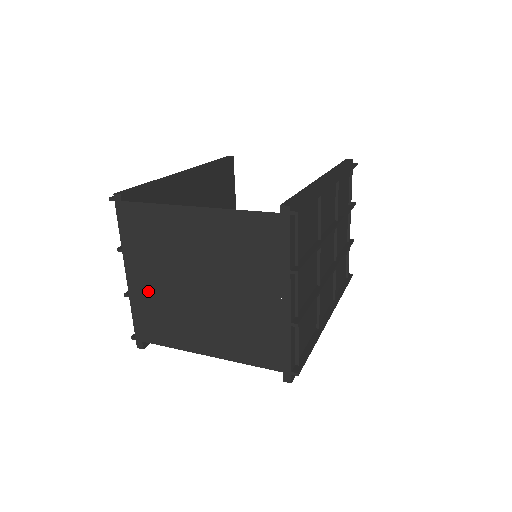
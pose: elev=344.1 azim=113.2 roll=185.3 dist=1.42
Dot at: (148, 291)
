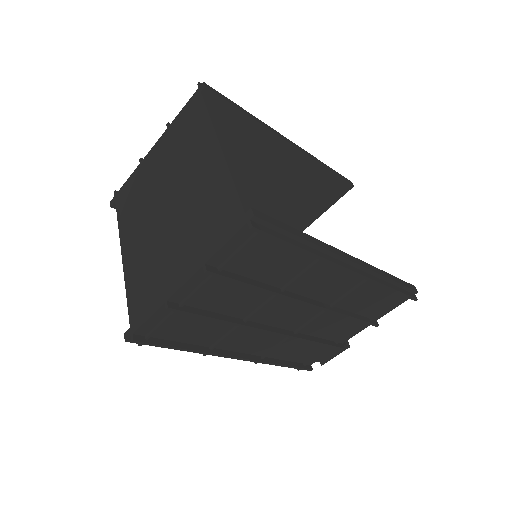
Dot at: (149, 172)
